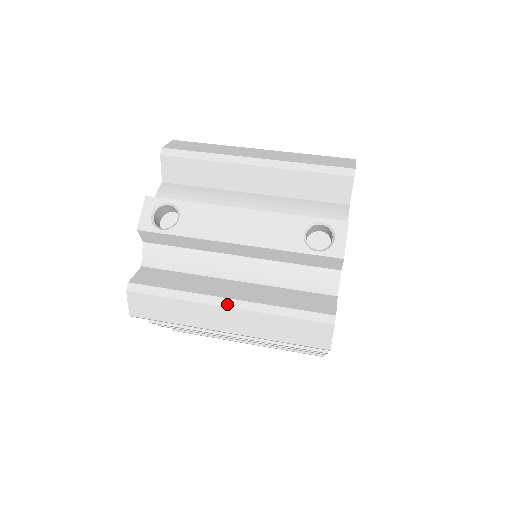
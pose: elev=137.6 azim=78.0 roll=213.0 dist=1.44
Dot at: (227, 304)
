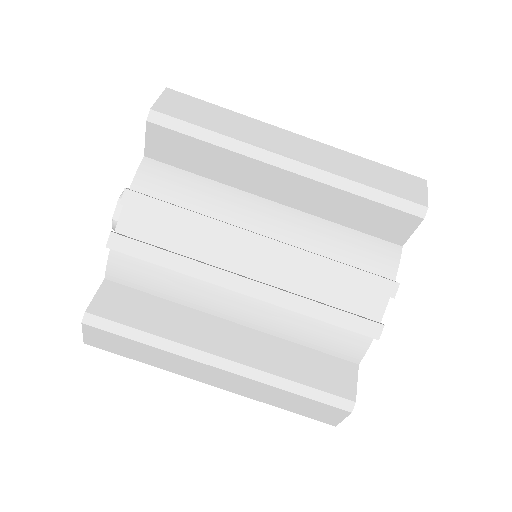
Dot at: occluded
